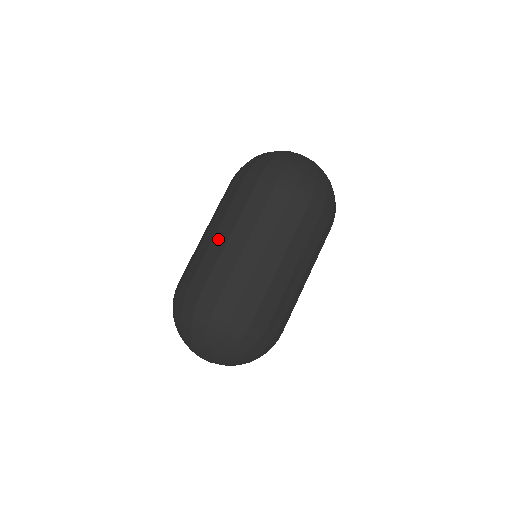
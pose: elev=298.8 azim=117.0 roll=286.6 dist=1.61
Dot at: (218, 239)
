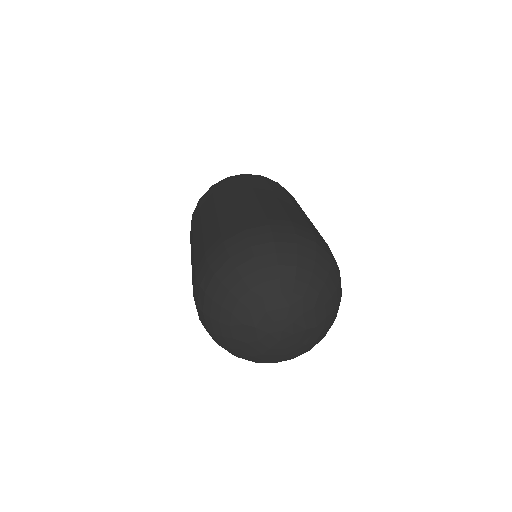
Dot at: (223, 208)
